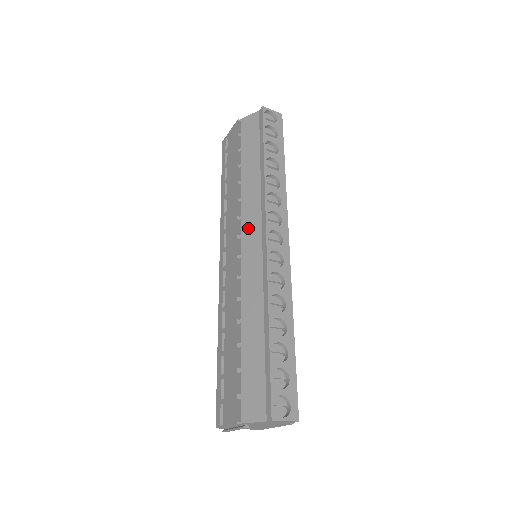
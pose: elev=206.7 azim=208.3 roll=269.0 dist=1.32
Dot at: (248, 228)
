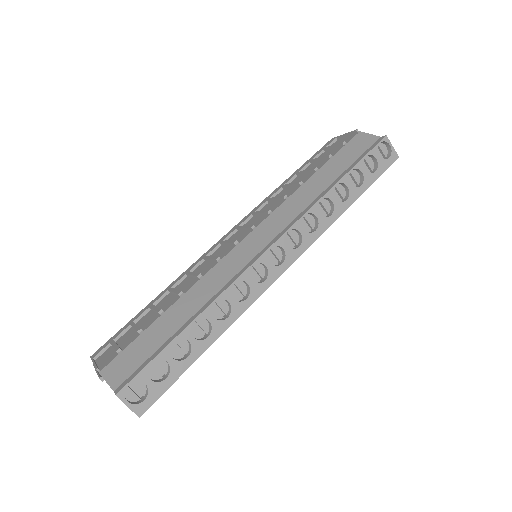
Dot at: (267, 227)
